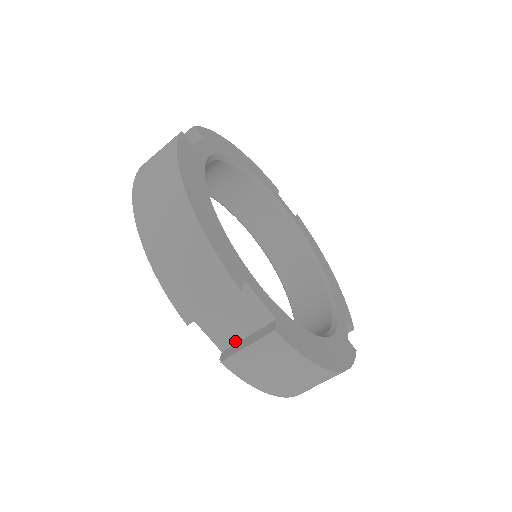
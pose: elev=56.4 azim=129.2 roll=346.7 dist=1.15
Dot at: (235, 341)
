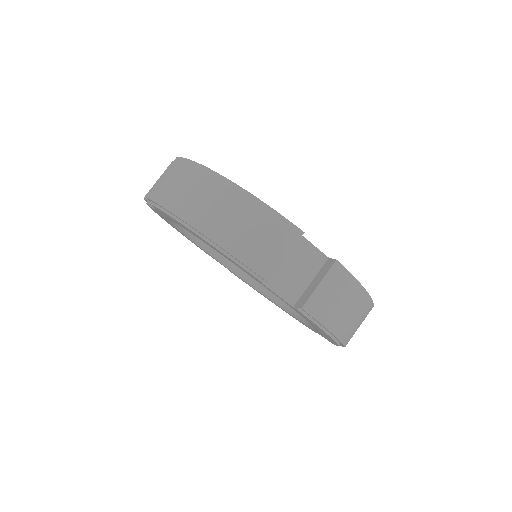
Dot at: occluded
